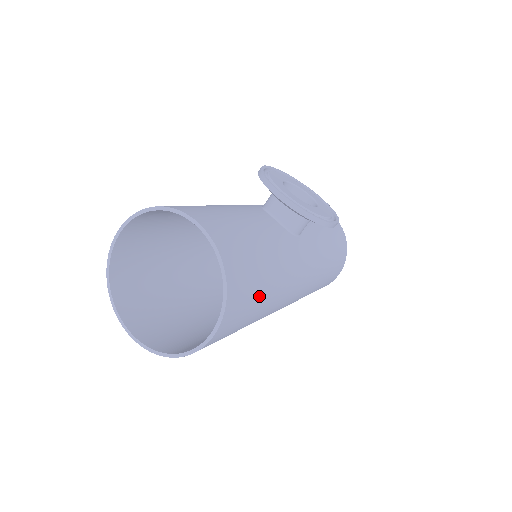
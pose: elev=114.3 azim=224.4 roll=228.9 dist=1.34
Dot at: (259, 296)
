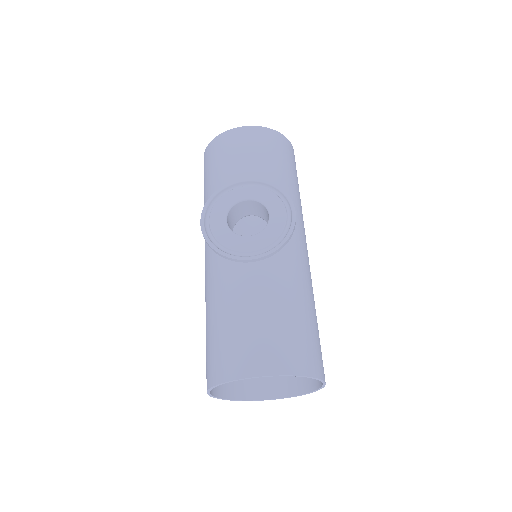
Dot at: (314, 326)
